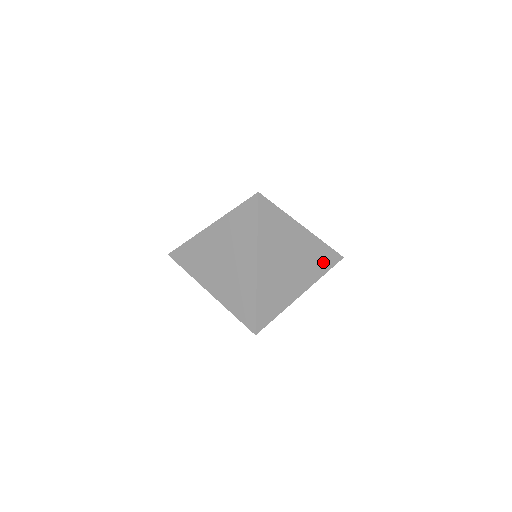
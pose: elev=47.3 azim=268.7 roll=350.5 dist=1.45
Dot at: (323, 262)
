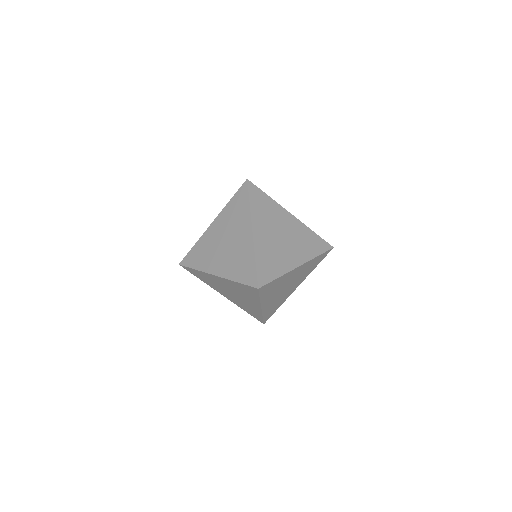
Dot at: (314, 246)
